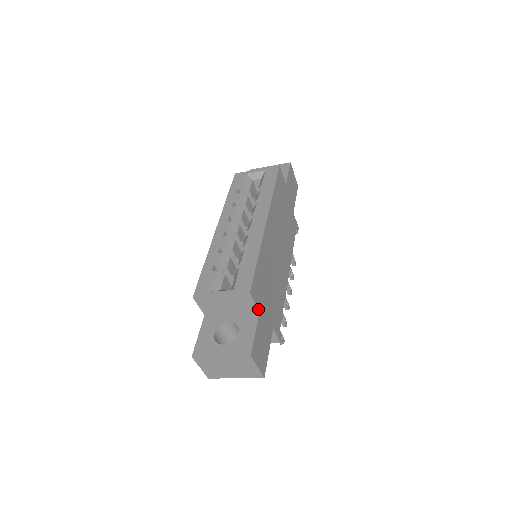
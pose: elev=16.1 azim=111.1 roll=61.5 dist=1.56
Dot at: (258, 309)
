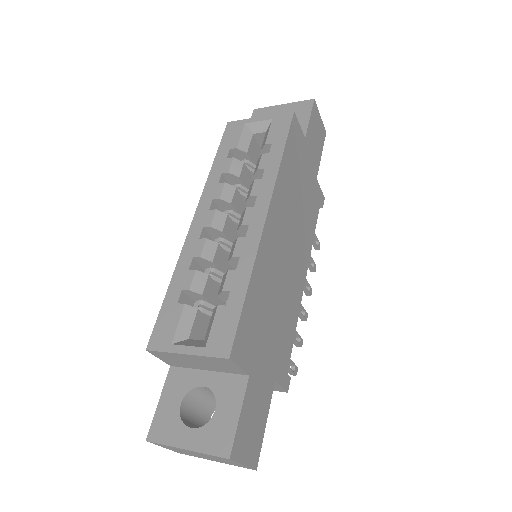
Dot at: (246, 373)
